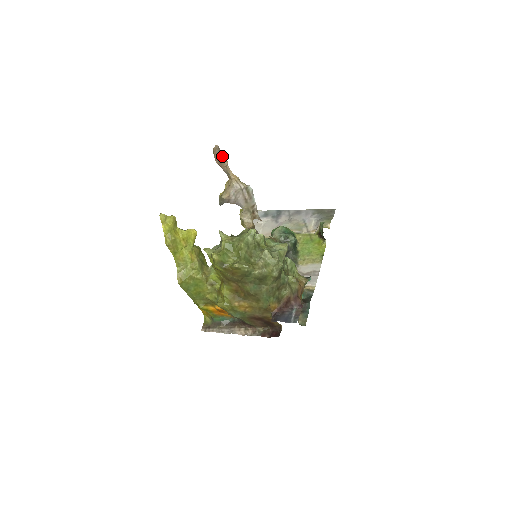
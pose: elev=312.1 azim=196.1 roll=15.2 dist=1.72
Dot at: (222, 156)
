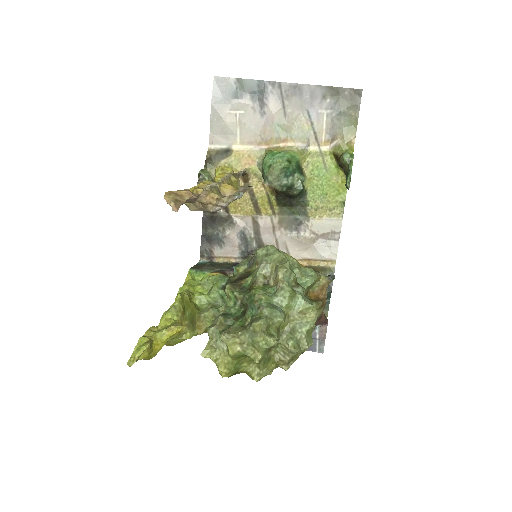
Dot at: (185, 201)
